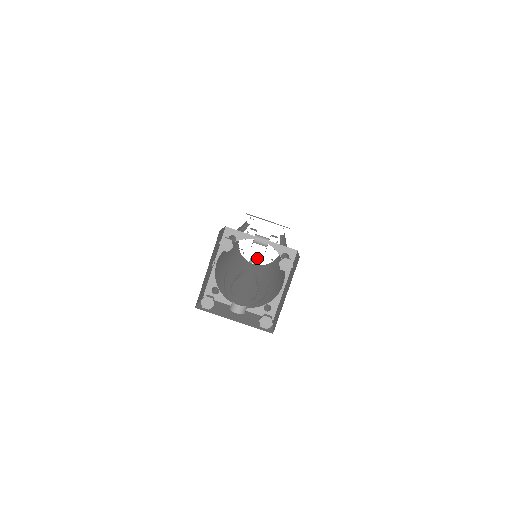
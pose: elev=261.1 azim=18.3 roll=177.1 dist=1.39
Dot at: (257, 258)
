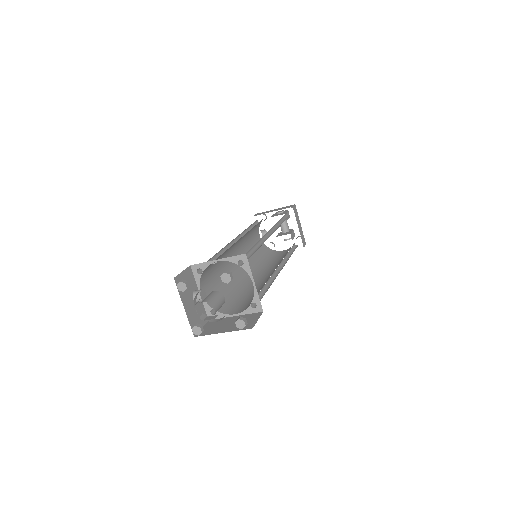
Dot at: occluded
